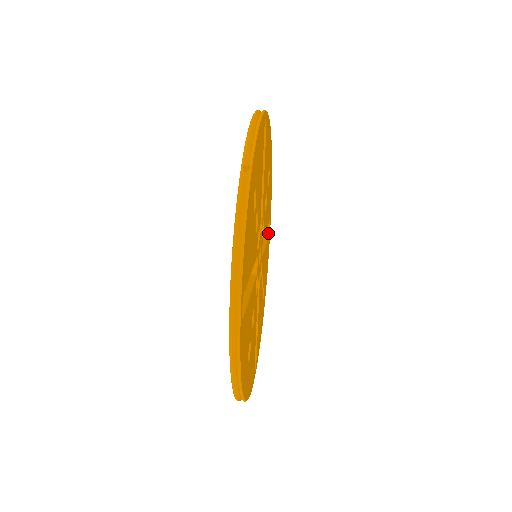
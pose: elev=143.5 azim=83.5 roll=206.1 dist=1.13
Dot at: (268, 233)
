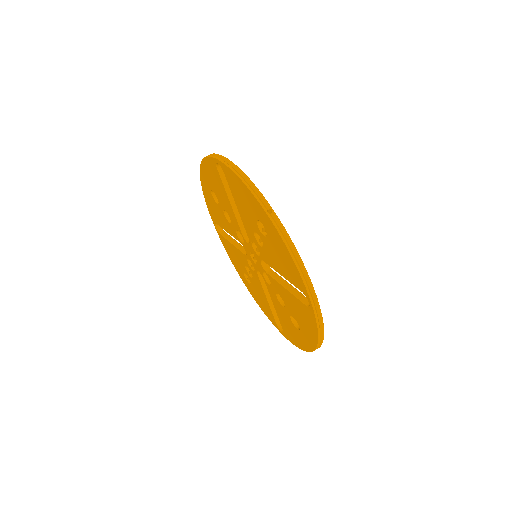
Dot at: (223, 231)
